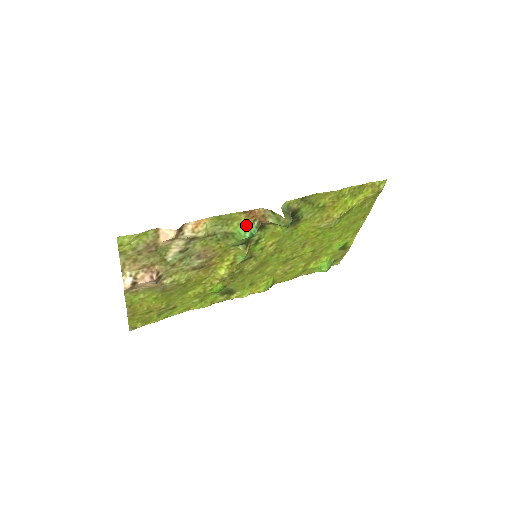
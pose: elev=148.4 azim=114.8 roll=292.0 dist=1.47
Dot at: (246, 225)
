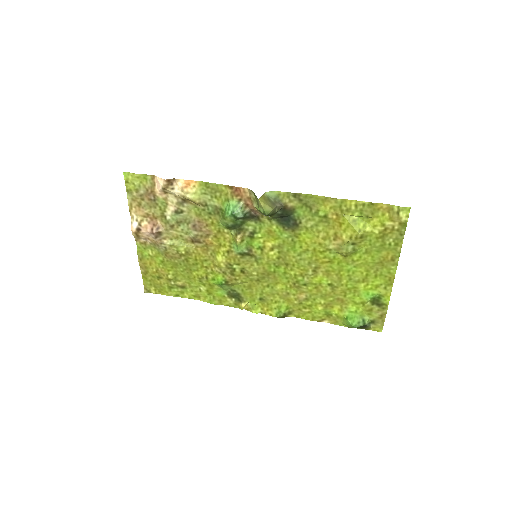
Dot at: (231, 202)
